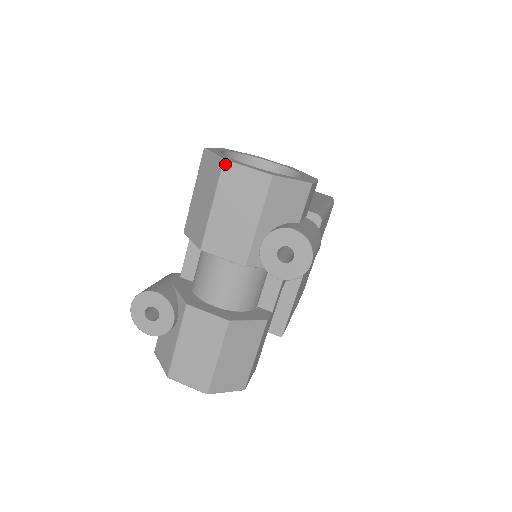
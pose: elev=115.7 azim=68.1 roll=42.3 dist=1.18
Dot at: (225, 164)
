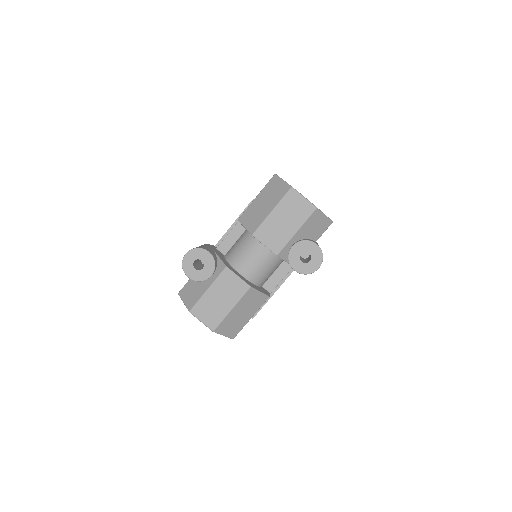
Dot at: (291, 190)
